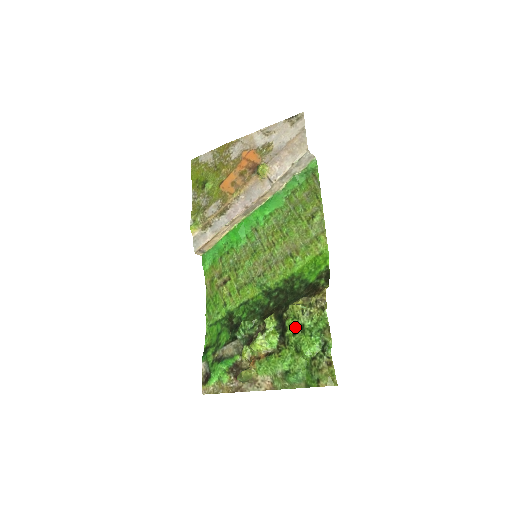
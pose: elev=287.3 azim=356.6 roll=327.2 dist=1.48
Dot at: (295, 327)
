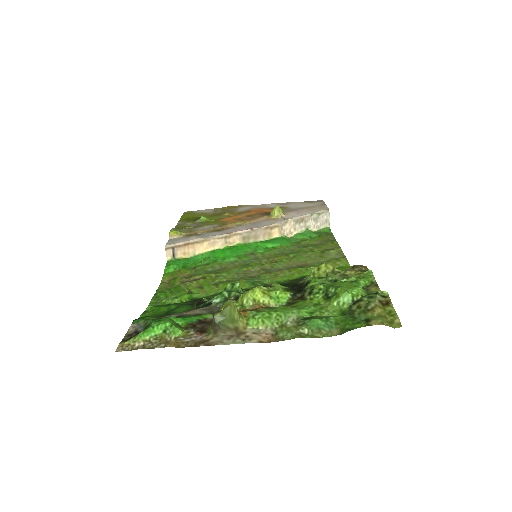
Dot at: (322, 281)
